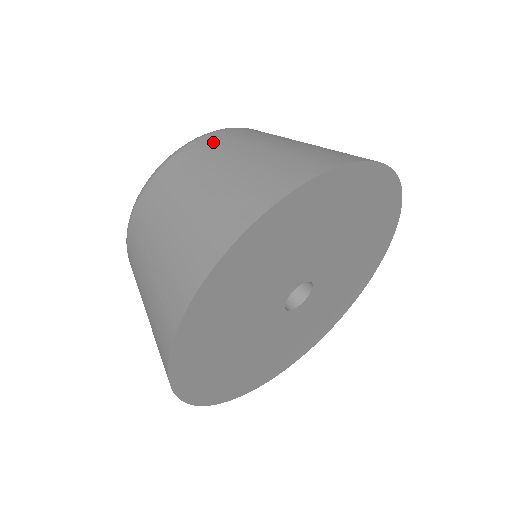
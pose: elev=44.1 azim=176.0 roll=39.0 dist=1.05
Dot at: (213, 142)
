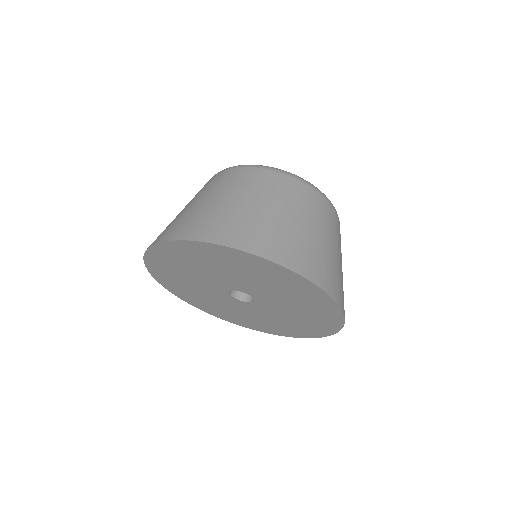
Dot at: (267, 180)
